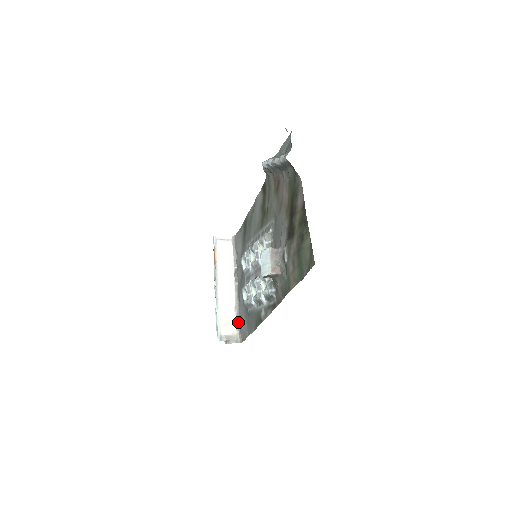
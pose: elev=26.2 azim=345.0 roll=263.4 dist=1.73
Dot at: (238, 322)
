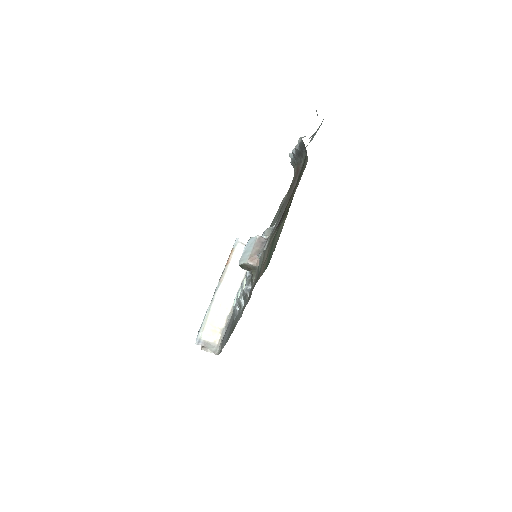
Dot at: (224, 332)
